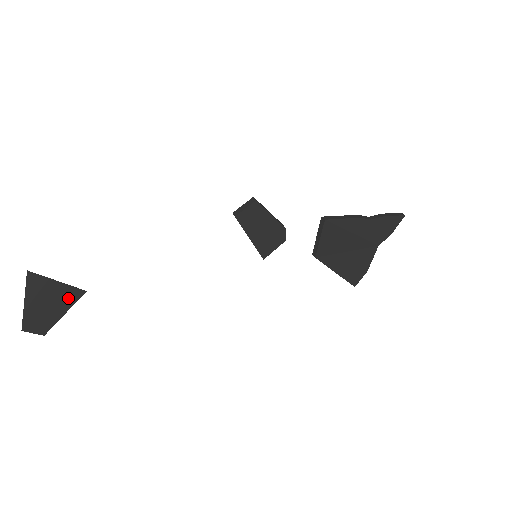
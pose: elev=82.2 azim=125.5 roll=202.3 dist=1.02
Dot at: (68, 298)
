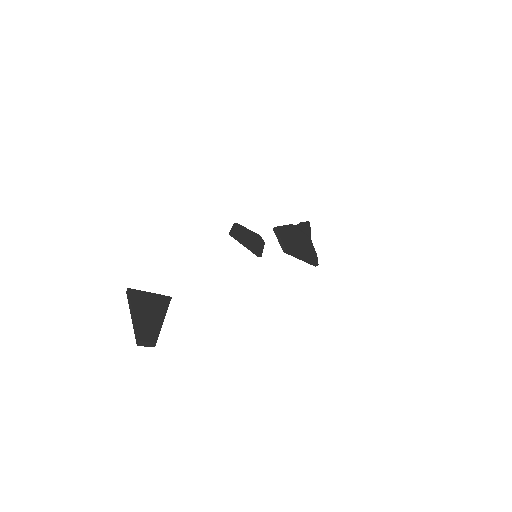
Dot at: (162, 305)
